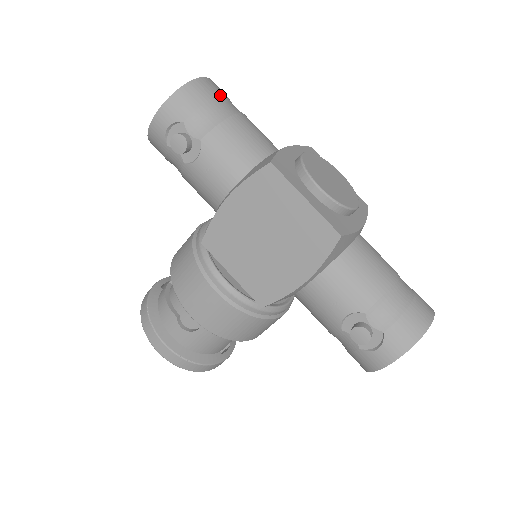
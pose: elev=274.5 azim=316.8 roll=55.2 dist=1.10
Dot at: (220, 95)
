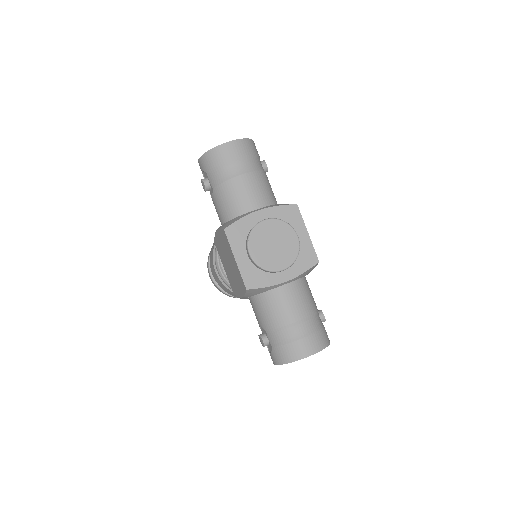
Dot at: (235, 158)
